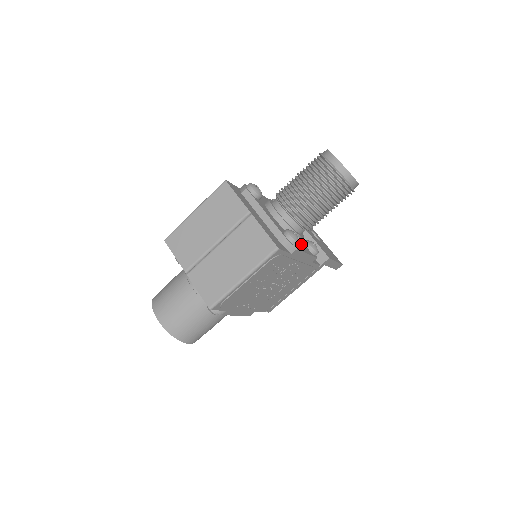
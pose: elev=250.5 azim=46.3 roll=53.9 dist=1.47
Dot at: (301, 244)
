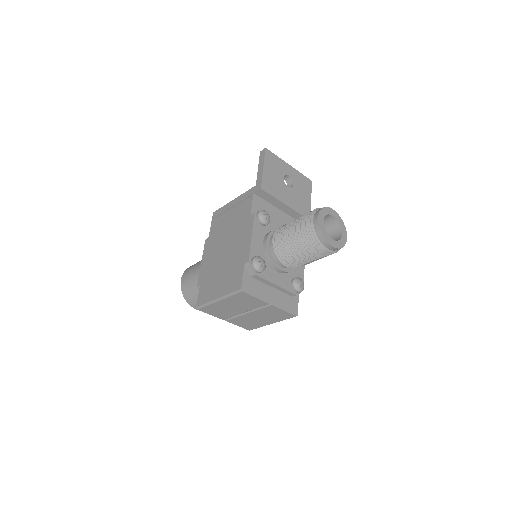
Dot at: occluded
